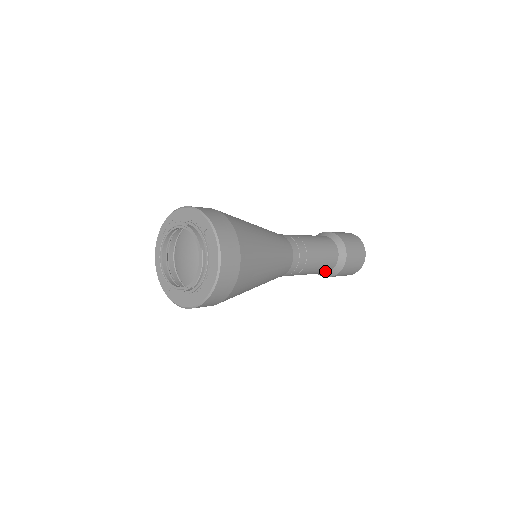
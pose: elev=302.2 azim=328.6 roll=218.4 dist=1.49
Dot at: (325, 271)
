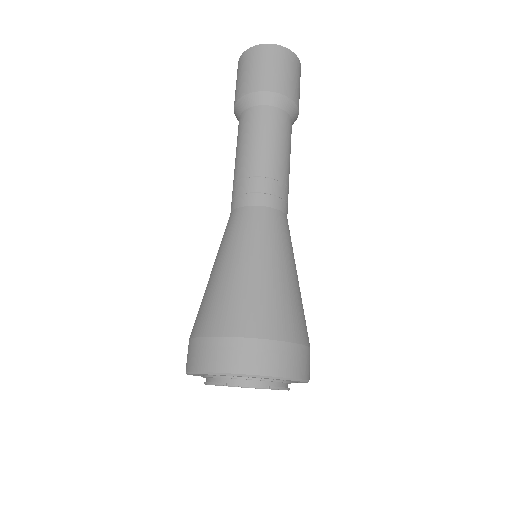
Dot at: occluded
